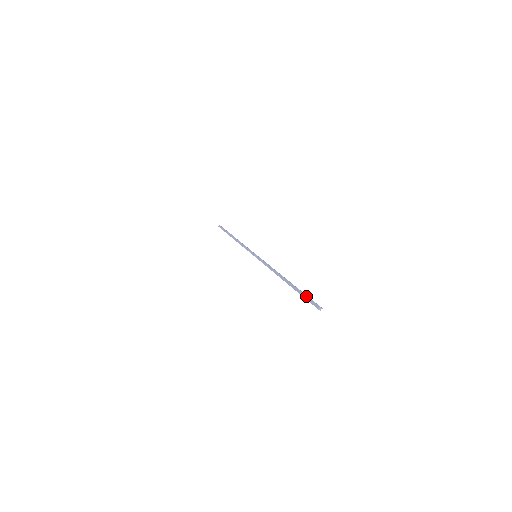
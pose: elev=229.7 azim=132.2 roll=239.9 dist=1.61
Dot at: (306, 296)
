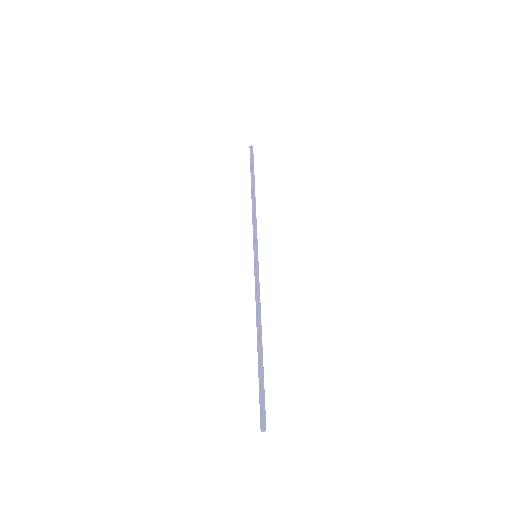
Dot at: (261, 396)
